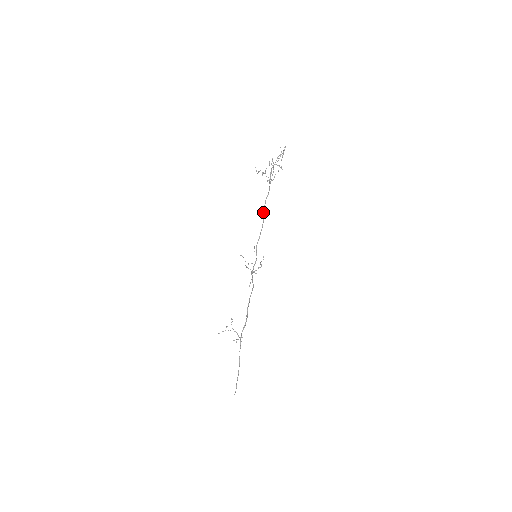
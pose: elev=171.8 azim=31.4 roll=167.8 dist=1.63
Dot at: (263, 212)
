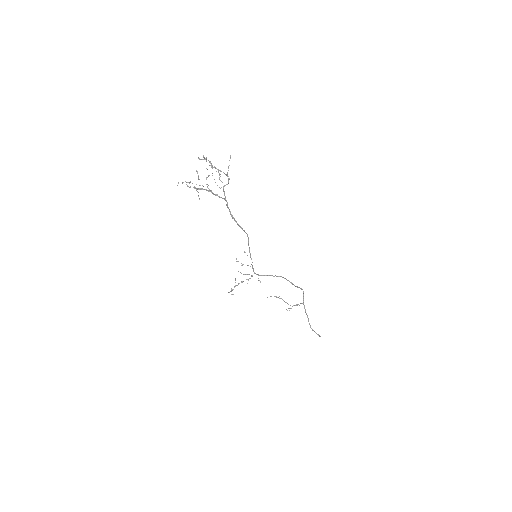
Dot at: (234, 220)
